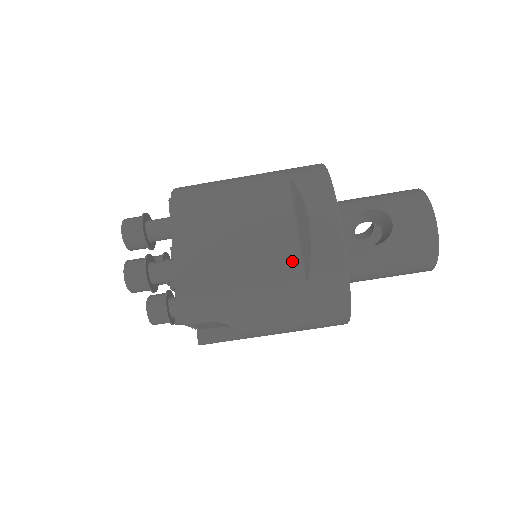
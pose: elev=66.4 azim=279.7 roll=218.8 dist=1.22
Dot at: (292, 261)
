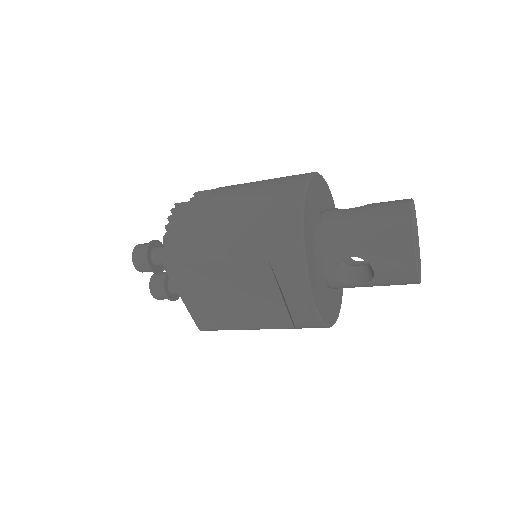
Dot at: (280, 315)
